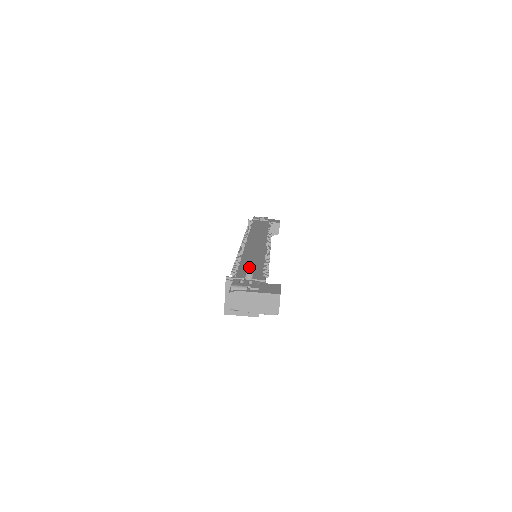
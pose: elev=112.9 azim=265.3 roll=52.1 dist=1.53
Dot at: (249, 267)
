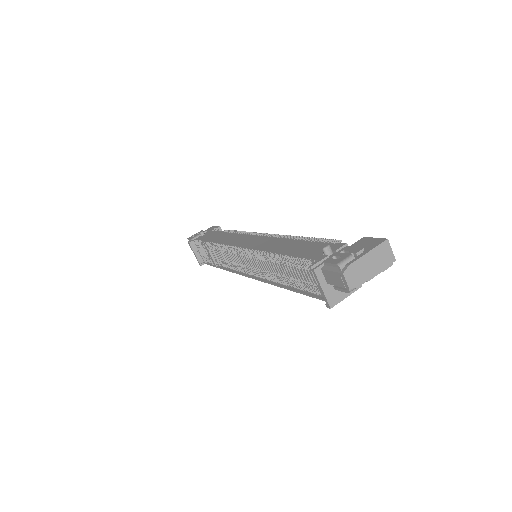
Dot at: (303, 250)
